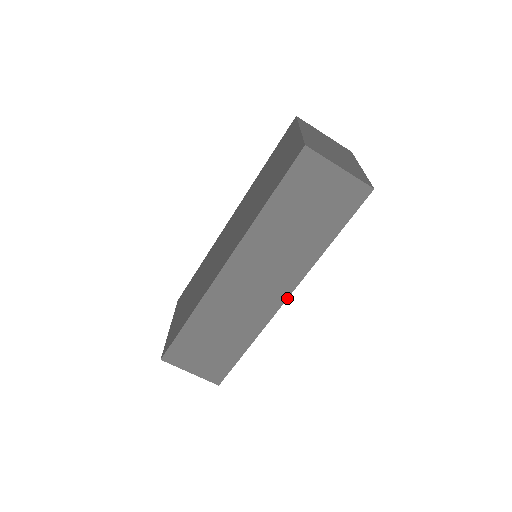
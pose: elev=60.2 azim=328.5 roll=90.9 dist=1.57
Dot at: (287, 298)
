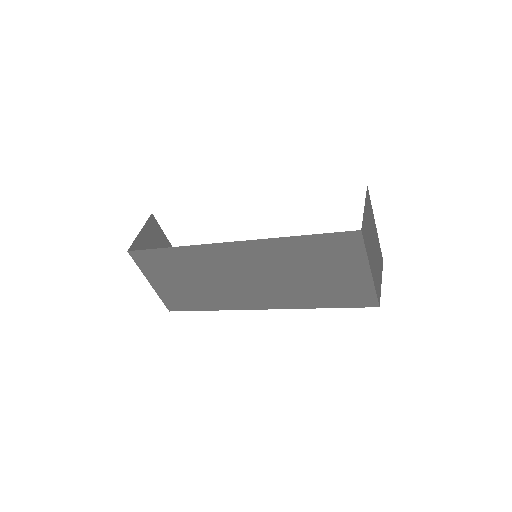
Dot at: occluded
